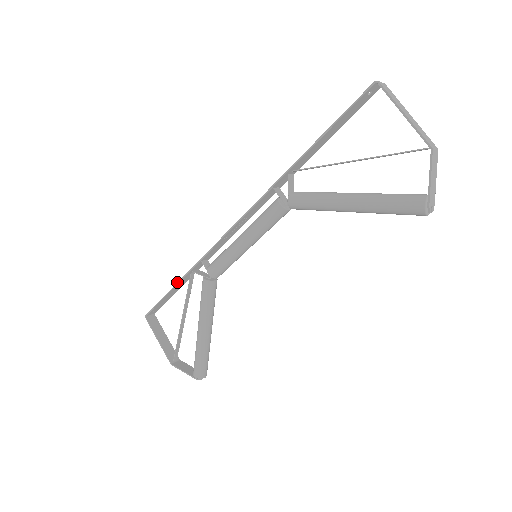
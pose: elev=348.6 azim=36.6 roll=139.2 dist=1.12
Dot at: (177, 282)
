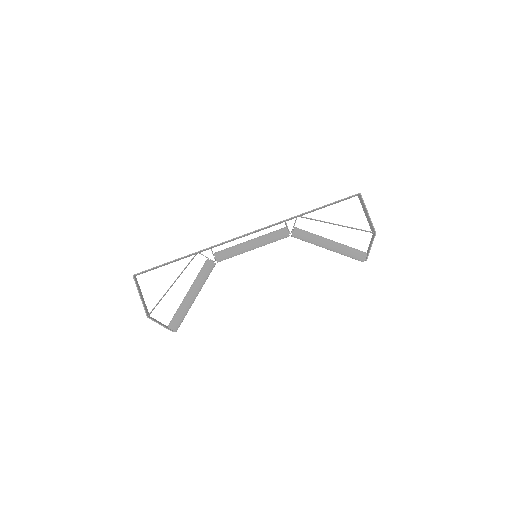
Dot at: (182, 257)
